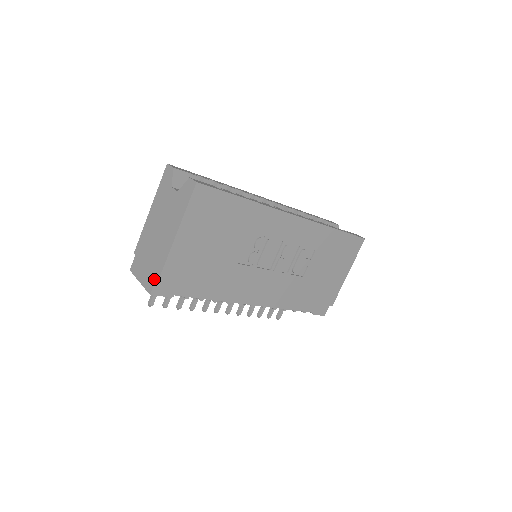
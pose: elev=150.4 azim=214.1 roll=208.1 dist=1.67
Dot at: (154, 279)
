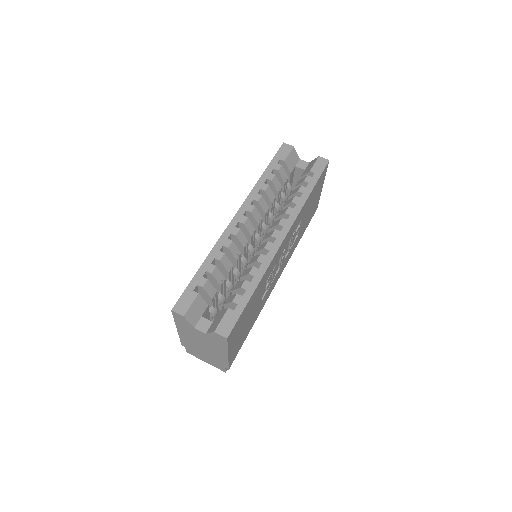
Dot at: (223, 368)
